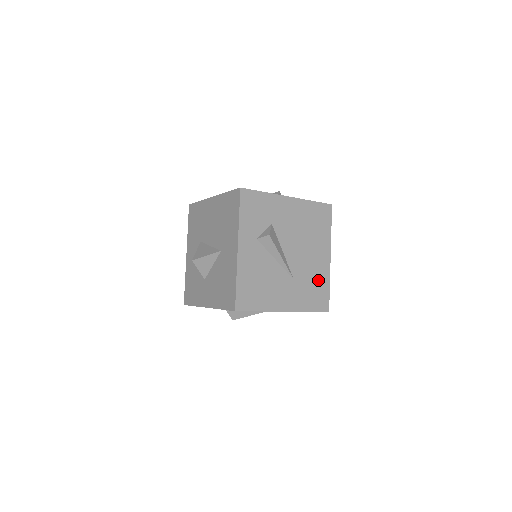
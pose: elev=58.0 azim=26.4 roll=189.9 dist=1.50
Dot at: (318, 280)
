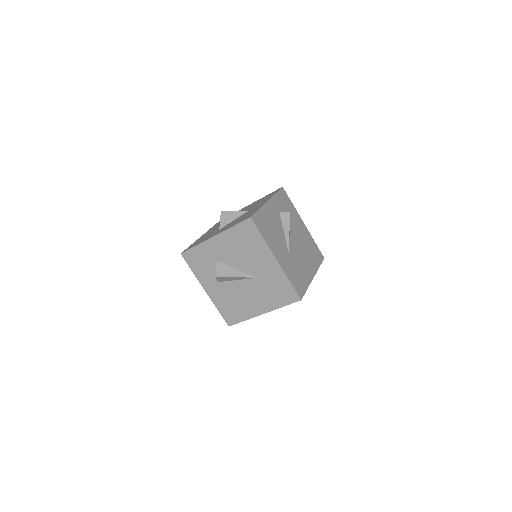
Dot at: (302, 276)
